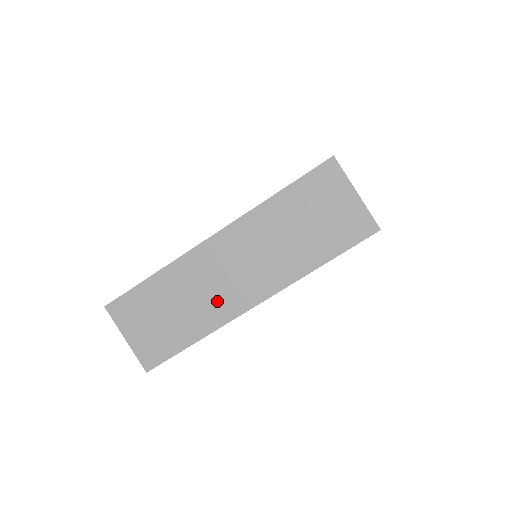
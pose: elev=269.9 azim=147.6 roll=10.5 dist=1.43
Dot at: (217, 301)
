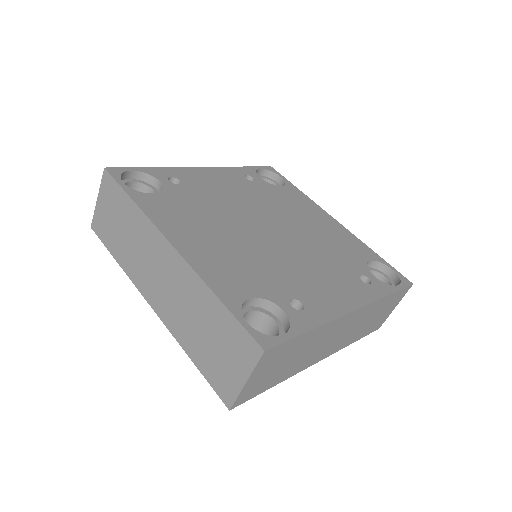
Dot at: (312, 356)
